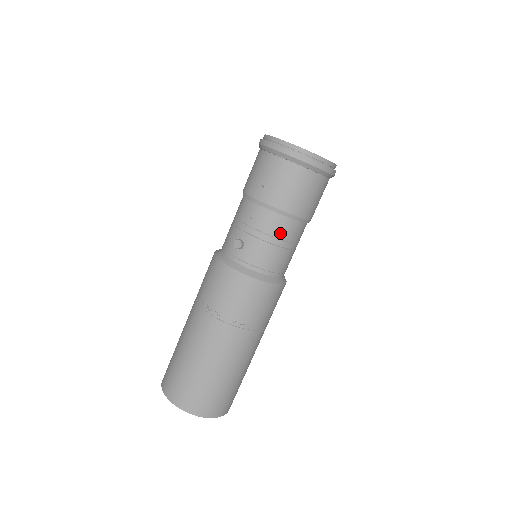
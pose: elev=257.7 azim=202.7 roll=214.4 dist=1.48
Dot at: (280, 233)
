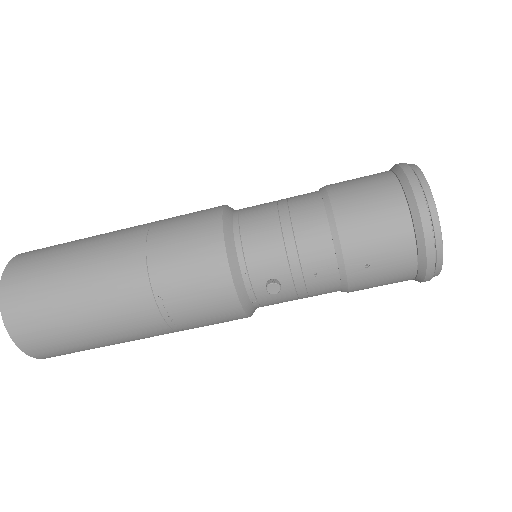
Dot at: (317, 295)
